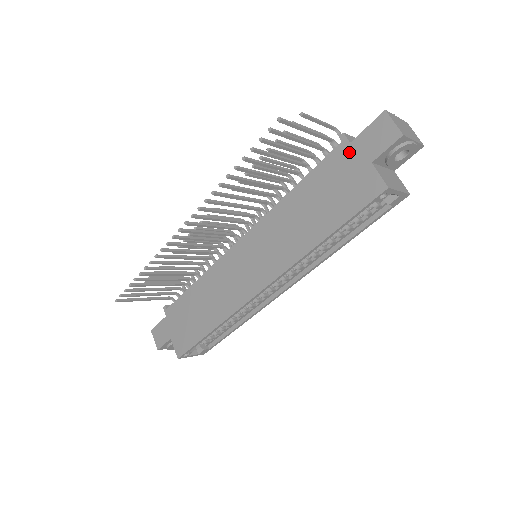
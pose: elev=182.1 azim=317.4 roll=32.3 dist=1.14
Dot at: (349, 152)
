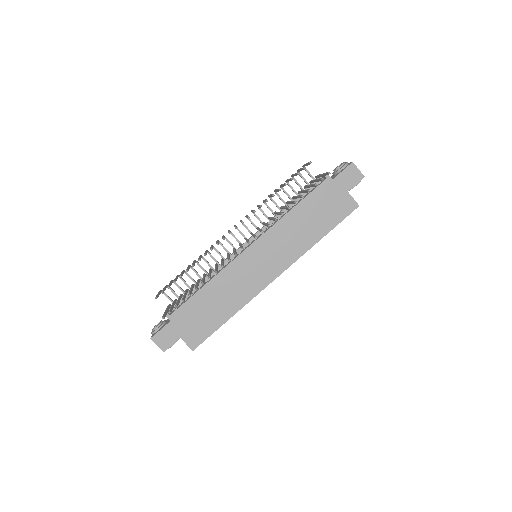
Dot at: (333, 185)
